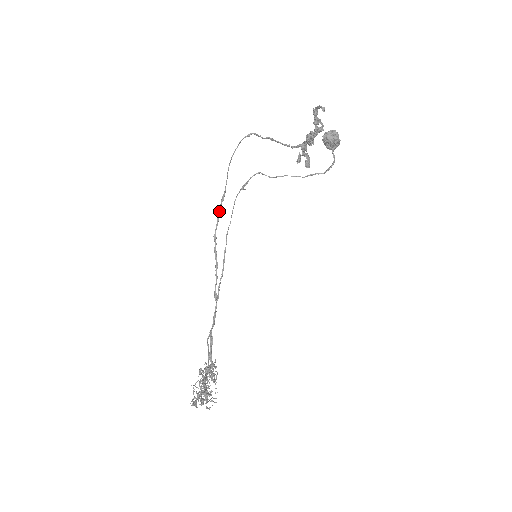
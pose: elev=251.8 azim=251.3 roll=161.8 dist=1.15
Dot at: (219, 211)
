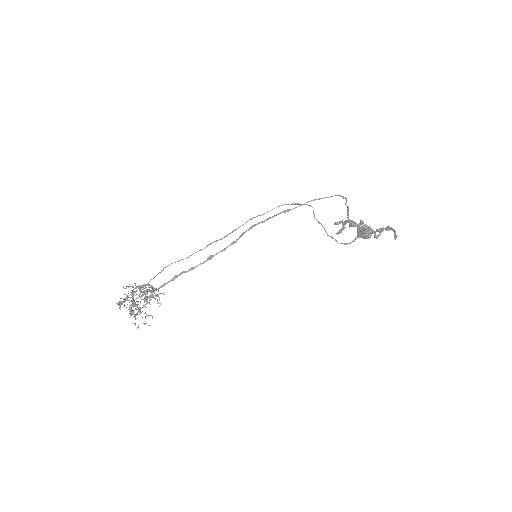
Dot at: (274, 216)
